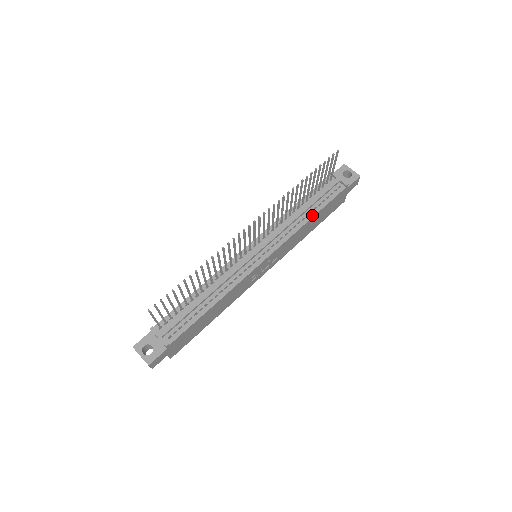
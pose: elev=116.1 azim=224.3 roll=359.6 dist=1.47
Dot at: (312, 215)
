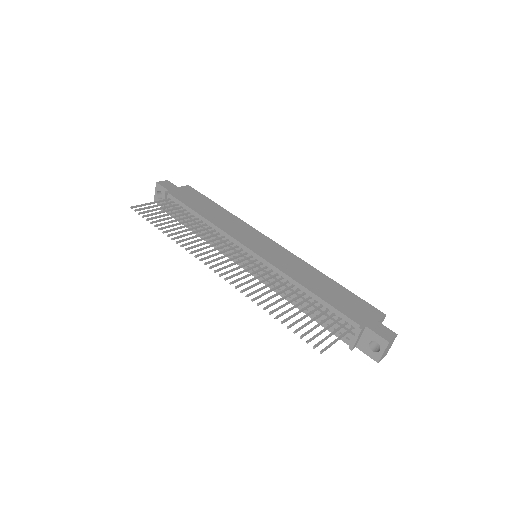
Dot at: occluded
